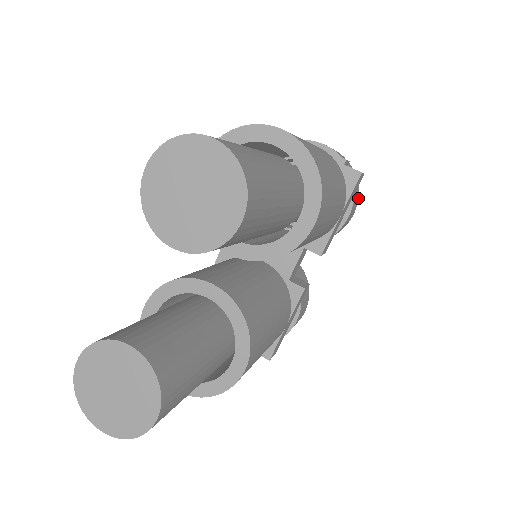
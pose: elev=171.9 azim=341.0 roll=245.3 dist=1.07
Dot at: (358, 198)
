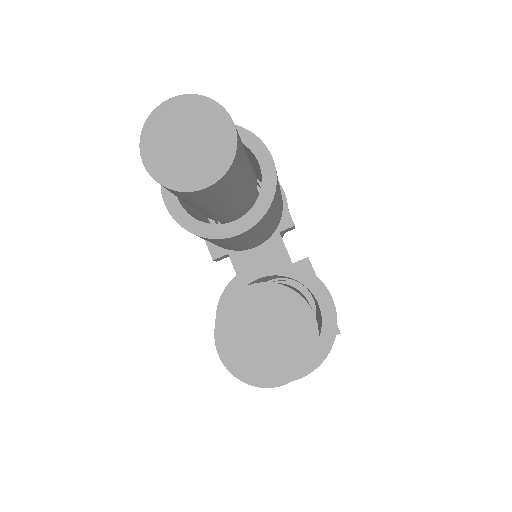
Dot at: occluded
